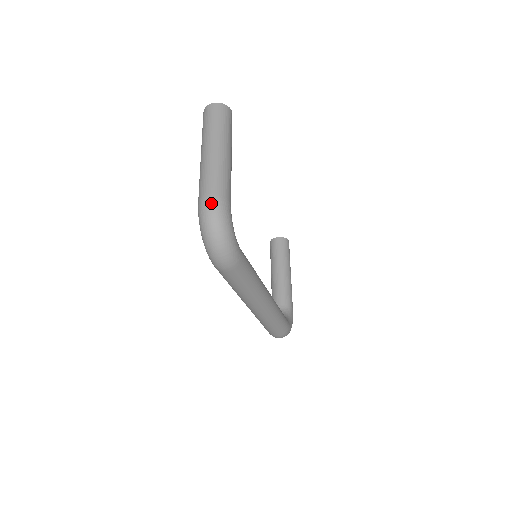
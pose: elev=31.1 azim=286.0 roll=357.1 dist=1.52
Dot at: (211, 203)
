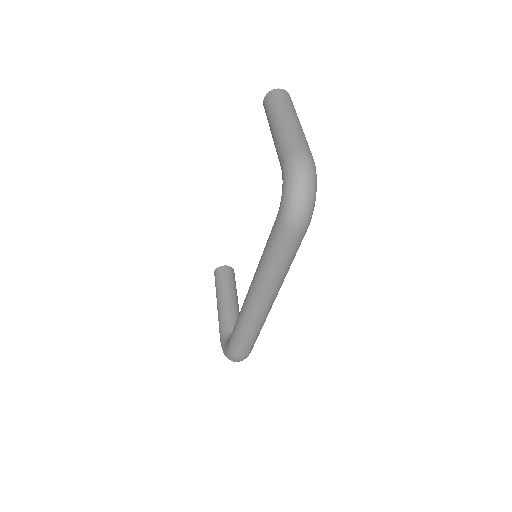
Dot at: (307, 158)
